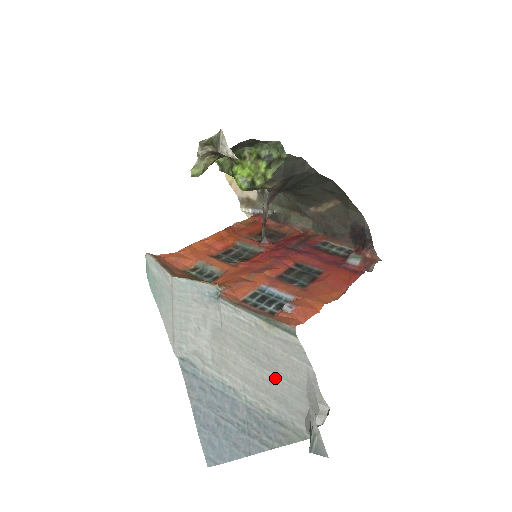
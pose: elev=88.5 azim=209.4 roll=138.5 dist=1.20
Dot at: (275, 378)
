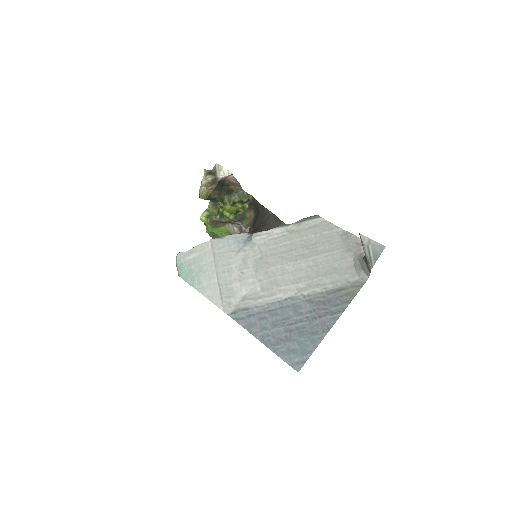
Dot at: (318, 258)
